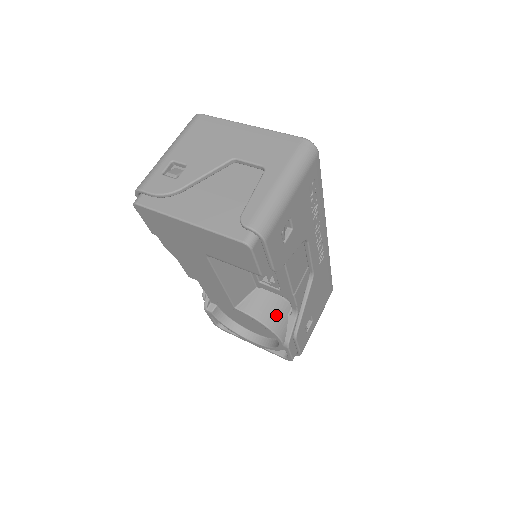
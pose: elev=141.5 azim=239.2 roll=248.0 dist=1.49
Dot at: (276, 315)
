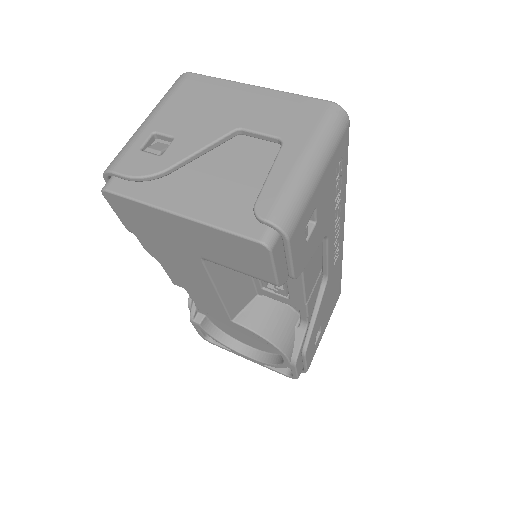
Dot at: (282, 328)
